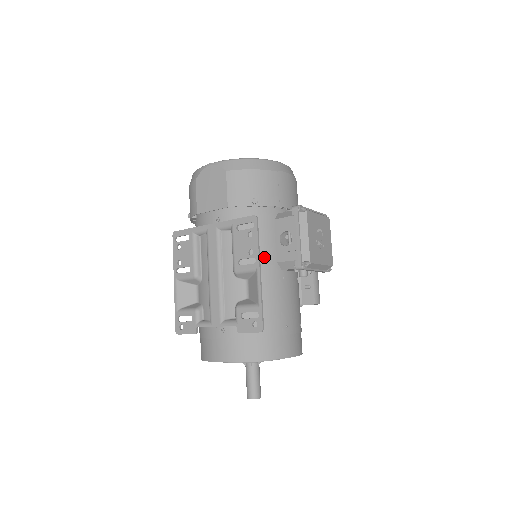
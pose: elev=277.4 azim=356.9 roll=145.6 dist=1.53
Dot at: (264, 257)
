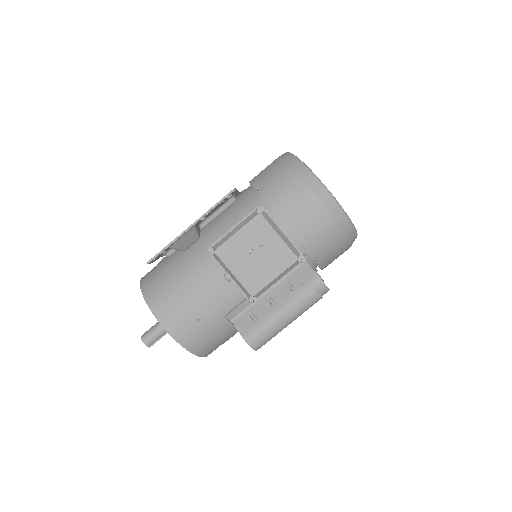
Dot at: (223, 234)
